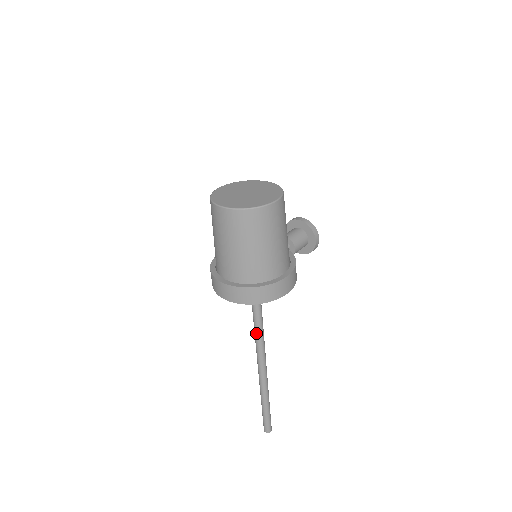
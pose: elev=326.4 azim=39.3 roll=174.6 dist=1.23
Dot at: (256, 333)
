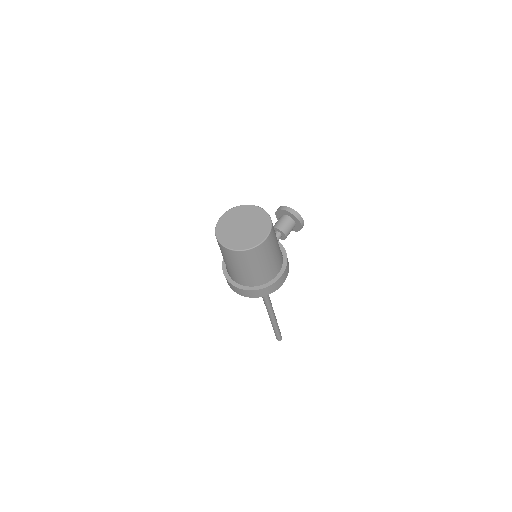
Dot at: occluded
